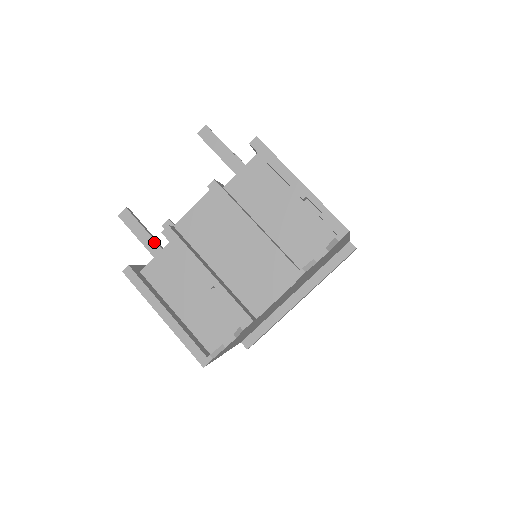
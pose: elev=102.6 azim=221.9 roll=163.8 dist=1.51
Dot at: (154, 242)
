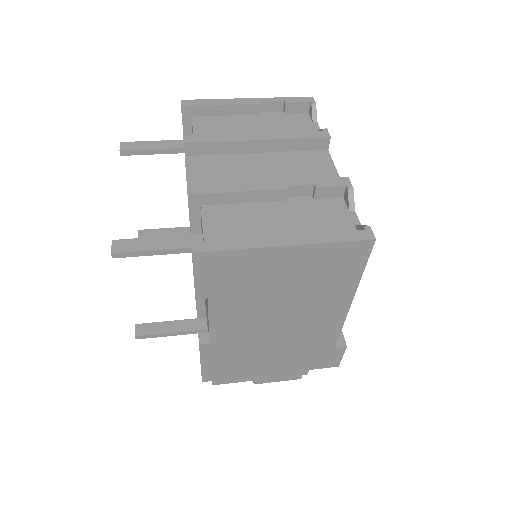
Dot at: (181, 237)
